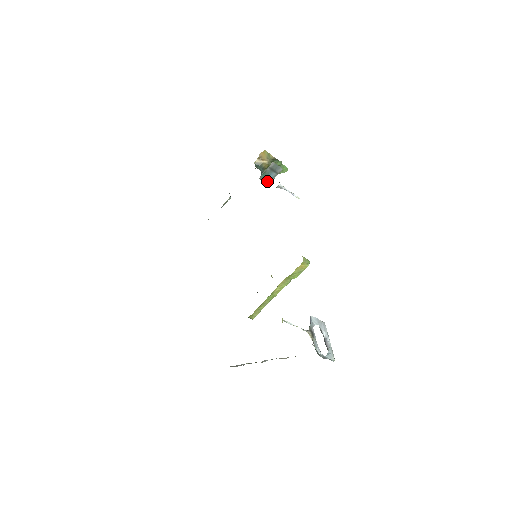
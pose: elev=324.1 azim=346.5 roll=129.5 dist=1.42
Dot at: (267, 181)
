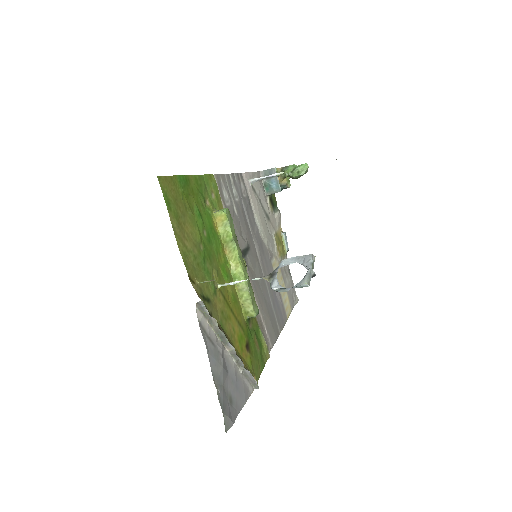
Dot at: (276, 190)
